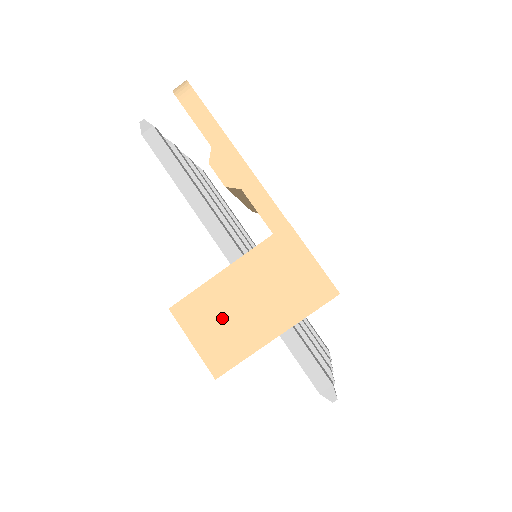
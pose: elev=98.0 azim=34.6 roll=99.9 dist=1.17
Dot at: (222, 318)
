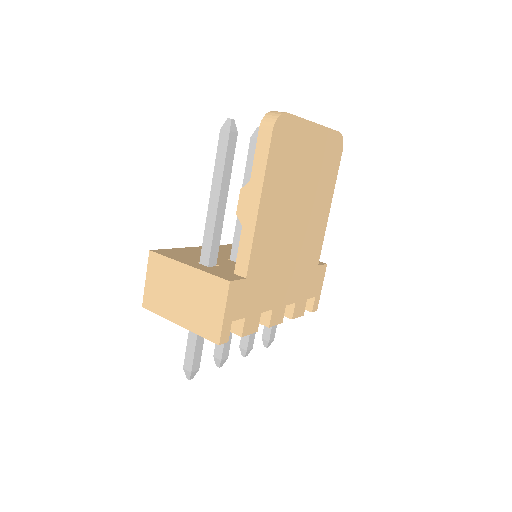
Dot at: (165, 285)
